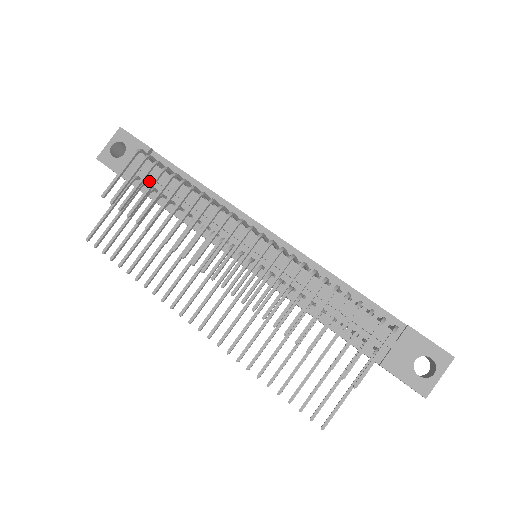
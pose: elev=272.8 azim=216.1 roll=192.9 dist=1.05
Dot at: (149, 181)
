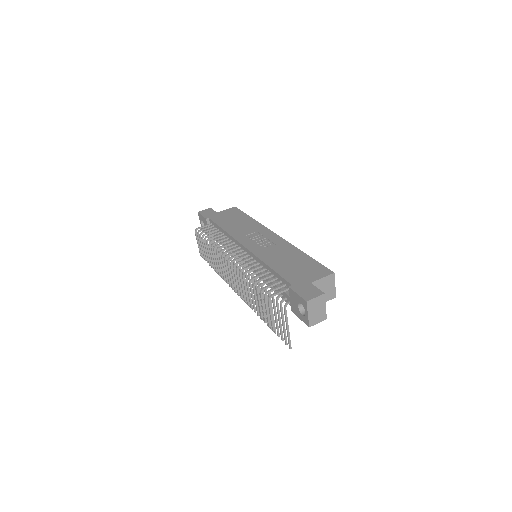
Dot at: occluded
